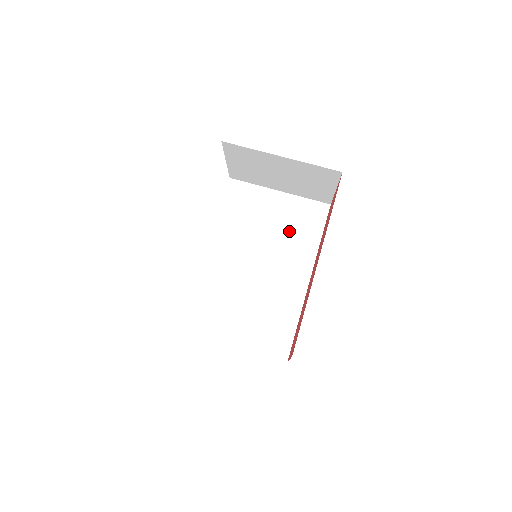
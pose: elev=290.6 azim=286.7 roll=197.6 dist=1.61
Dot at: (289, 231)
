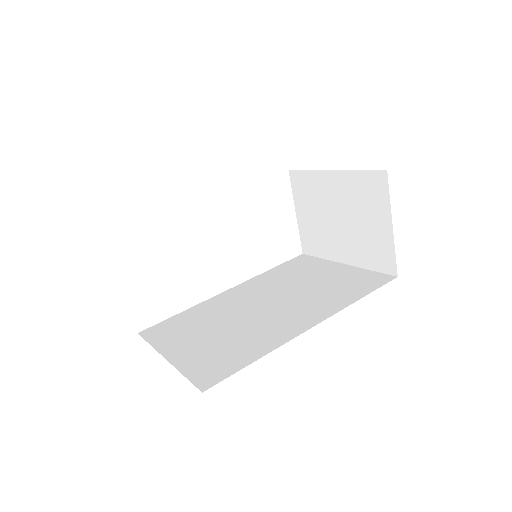
Dot at: (327, 288)
